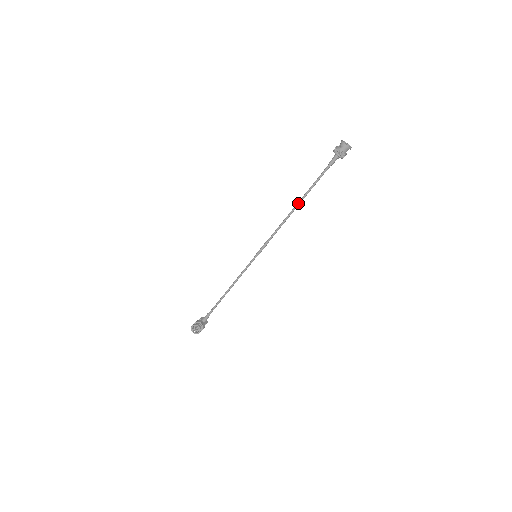
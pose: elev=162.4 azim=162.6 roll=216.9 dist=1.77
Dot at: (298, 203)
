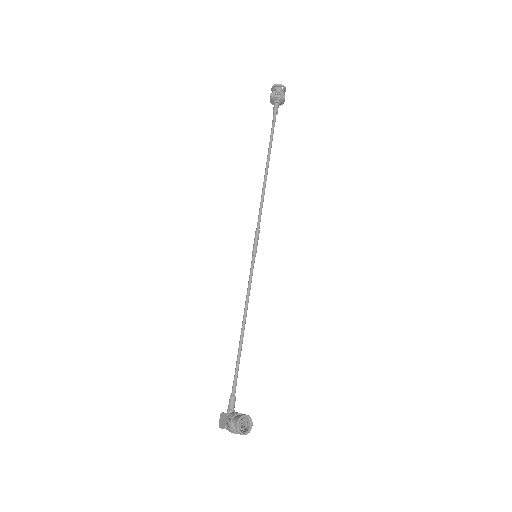
Dot at: (267, 166)
